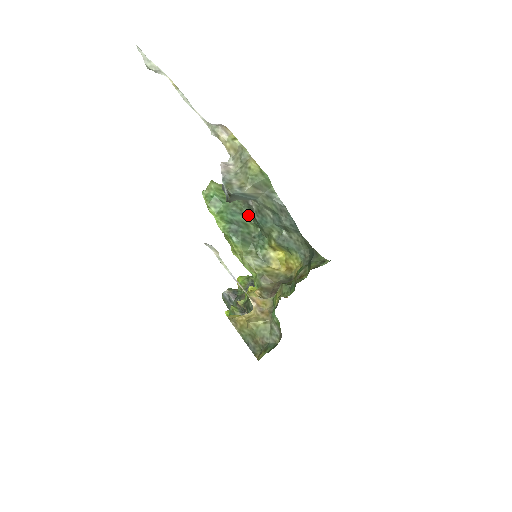
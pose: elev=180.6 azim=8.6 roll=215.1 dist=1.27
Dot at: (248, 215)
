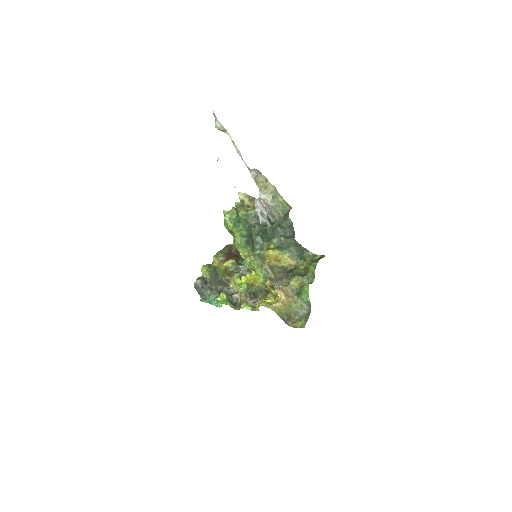
Dot at: (254, 228)
